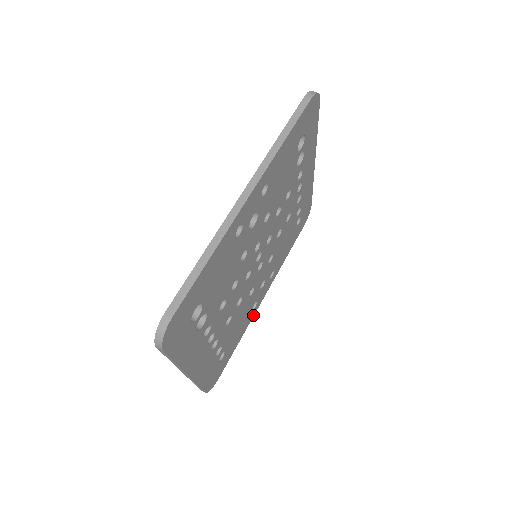
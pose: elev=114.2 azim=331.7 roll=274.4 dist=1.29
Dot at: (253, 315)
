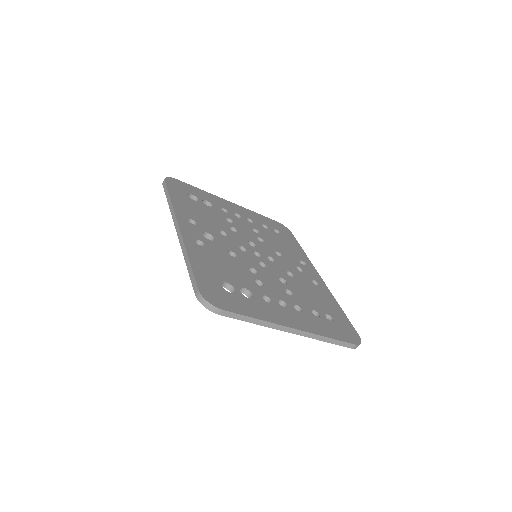
Dot at: (327, 290)
